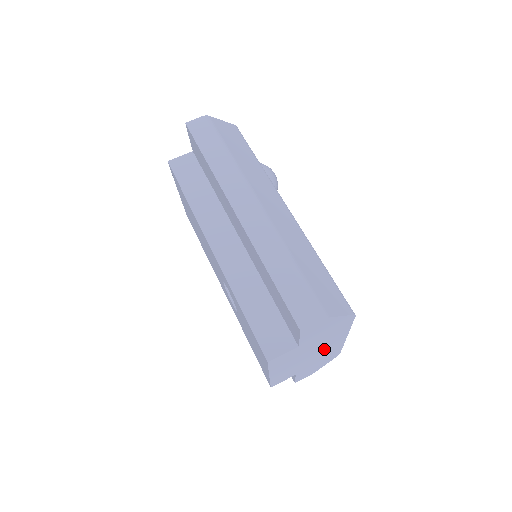
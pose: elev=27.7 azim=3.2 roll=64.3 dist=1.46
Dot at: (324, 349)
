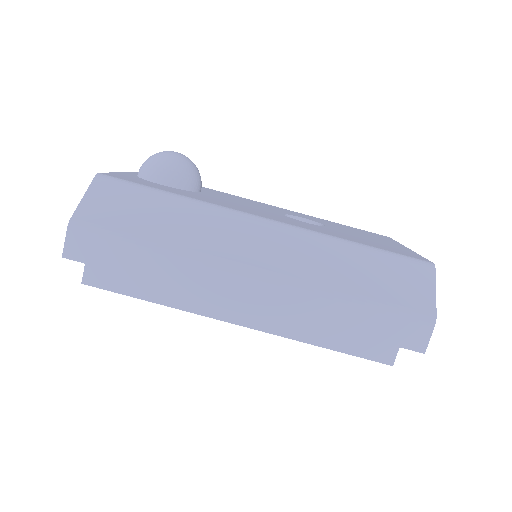
Dot at: occluded
